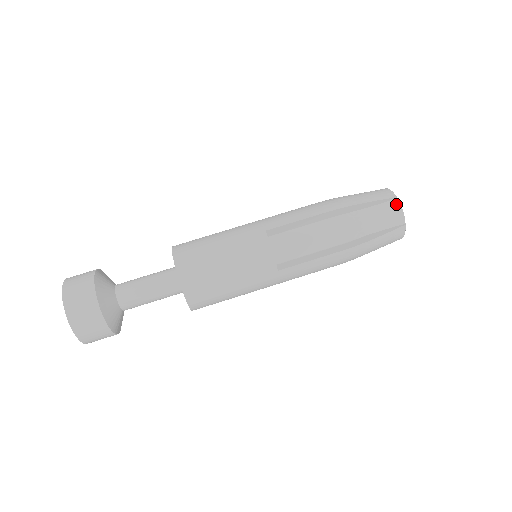
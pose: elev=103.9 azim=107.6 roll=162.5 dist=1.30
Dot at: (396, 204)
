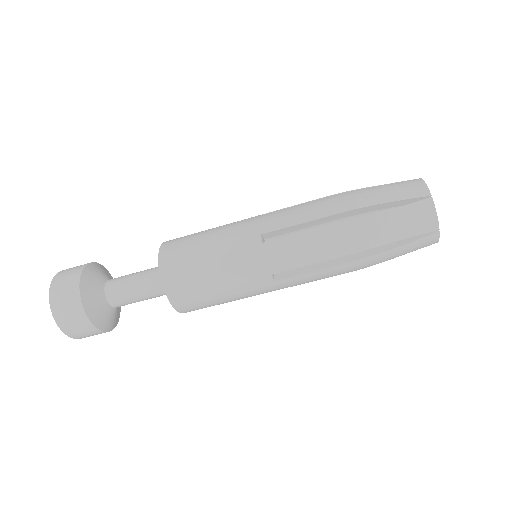
Dot at: (429, 205)
